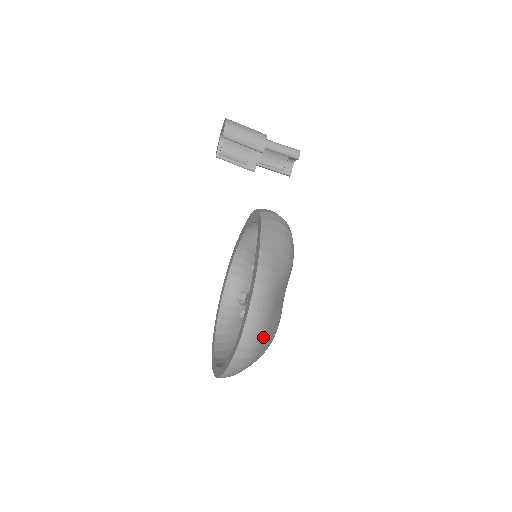
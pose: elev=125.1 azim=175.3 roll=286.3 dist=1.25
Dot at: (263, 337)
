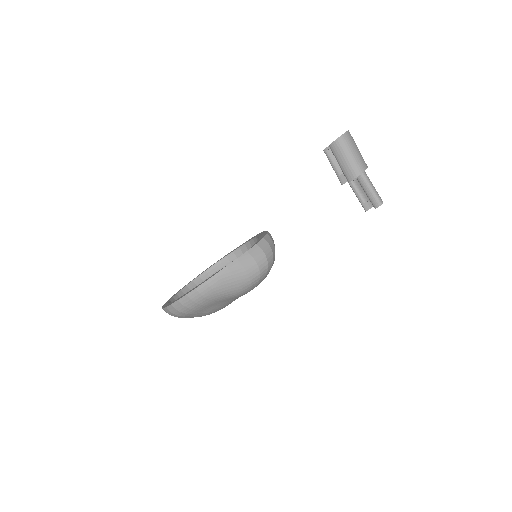
Dot at: (186, 315)
